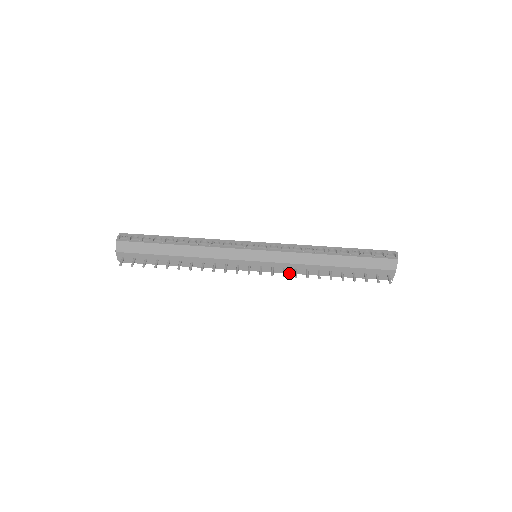
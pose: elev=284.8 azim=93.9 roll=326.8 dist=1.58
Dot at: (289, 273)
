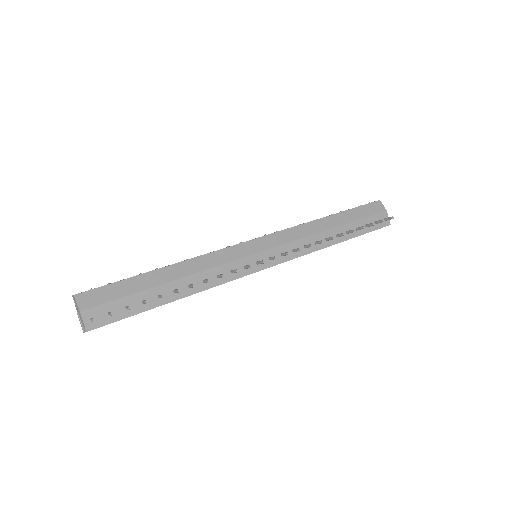
Dot at: occluded
